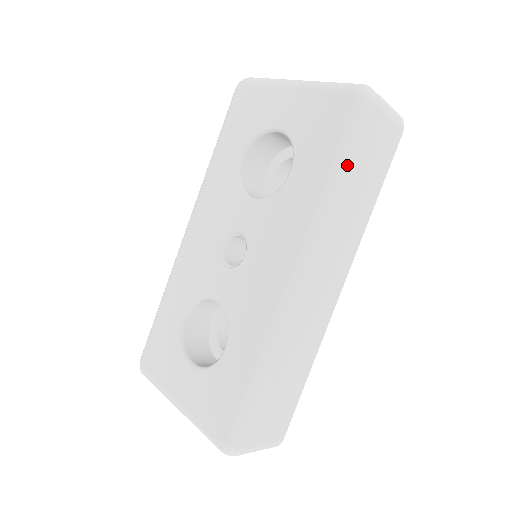
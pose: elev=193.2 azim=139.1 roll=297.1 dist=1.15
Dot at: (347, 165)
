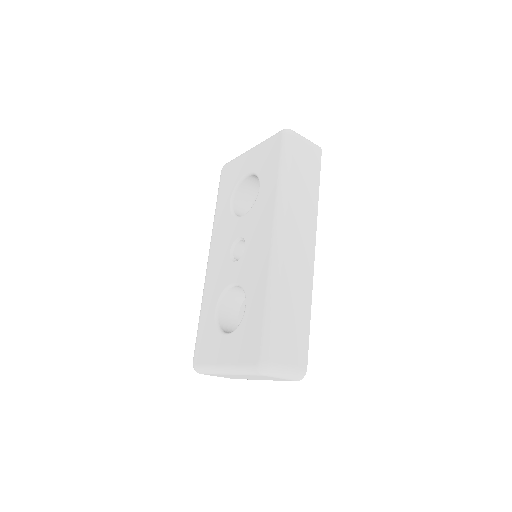
Dot at: (288, 167)
